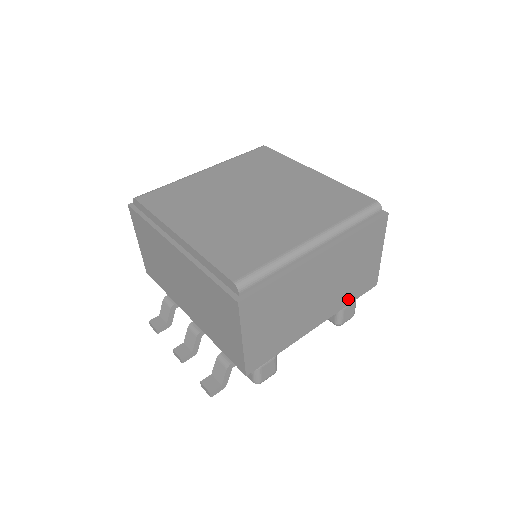
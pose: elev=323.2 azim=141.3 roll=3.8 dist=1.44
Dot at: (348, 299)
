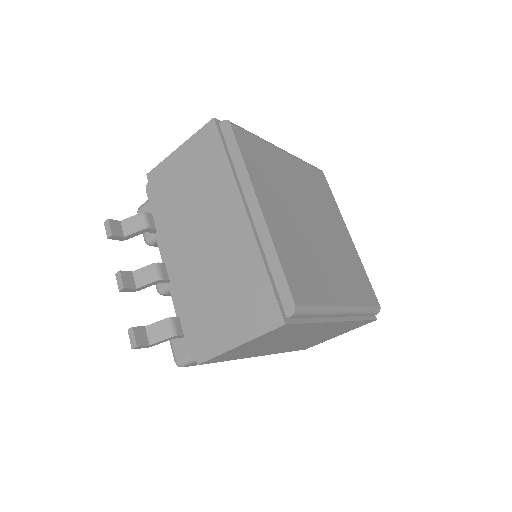
Dot at: (290, 349)
